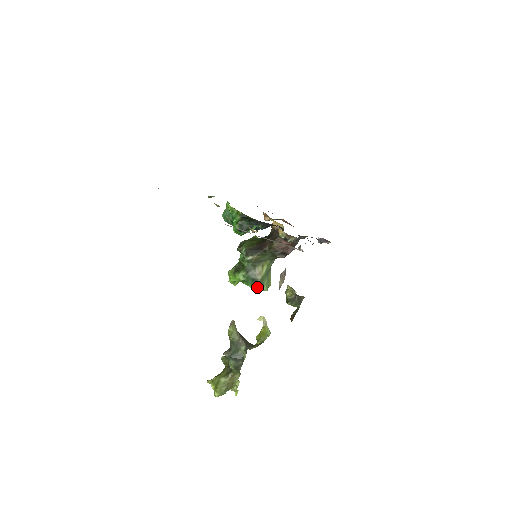
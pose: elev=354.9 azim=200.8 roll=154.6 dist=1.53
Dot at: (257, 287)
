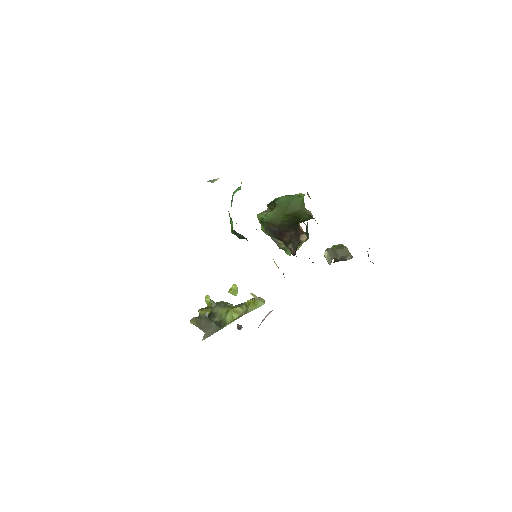
Dot at: occluded
